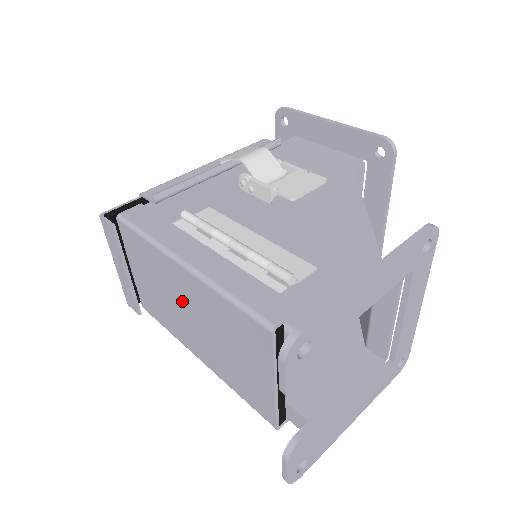
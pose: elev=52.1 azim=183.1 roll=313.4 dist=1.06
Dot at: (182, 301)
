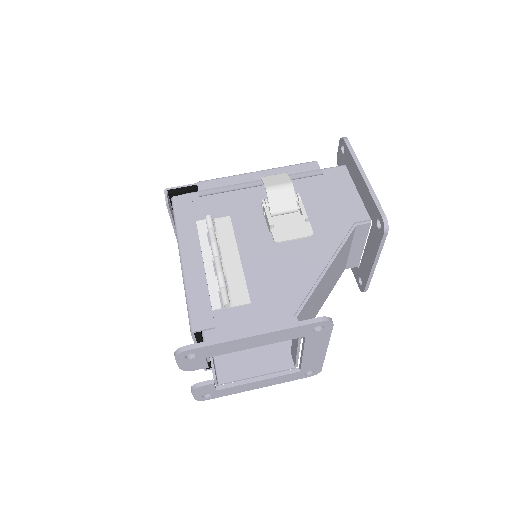
Dot at: occluded
